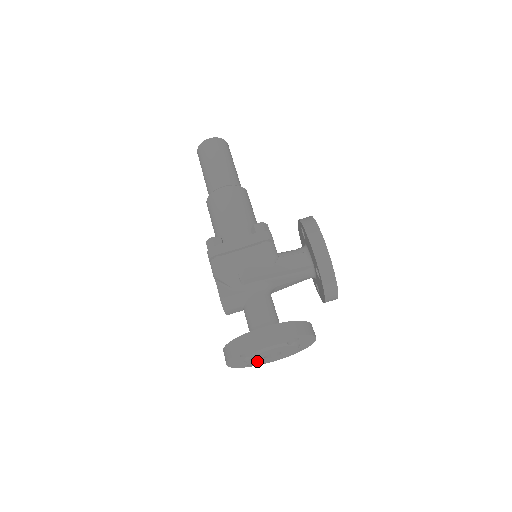
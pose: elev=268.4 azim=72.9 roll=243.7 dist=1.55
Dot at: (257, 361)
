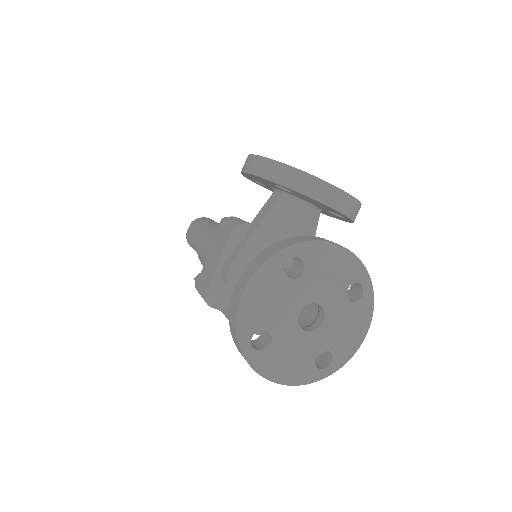
Dot at: (308, 345)
